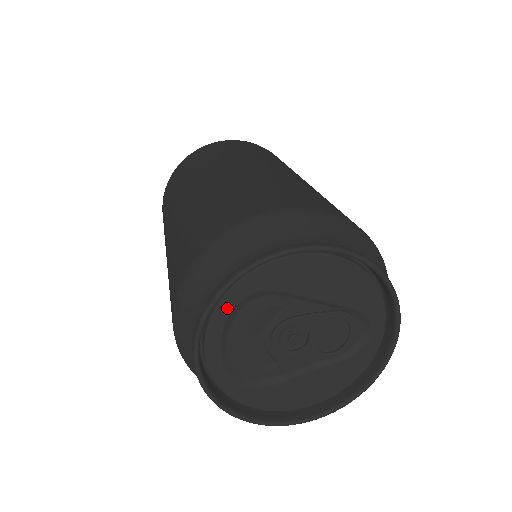
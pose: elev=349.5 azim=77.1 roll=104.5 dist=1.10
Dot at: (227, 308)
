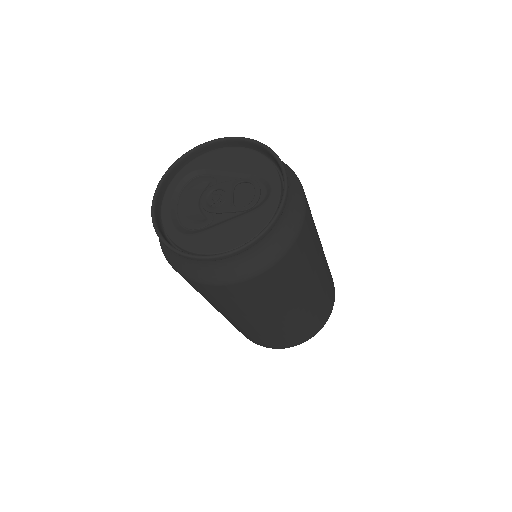
Dot at: (177, 181)
